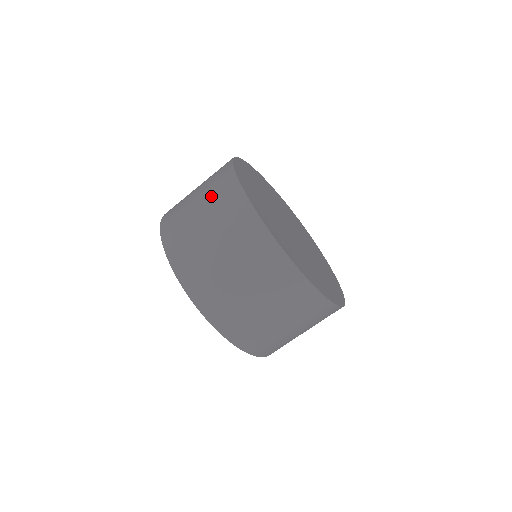
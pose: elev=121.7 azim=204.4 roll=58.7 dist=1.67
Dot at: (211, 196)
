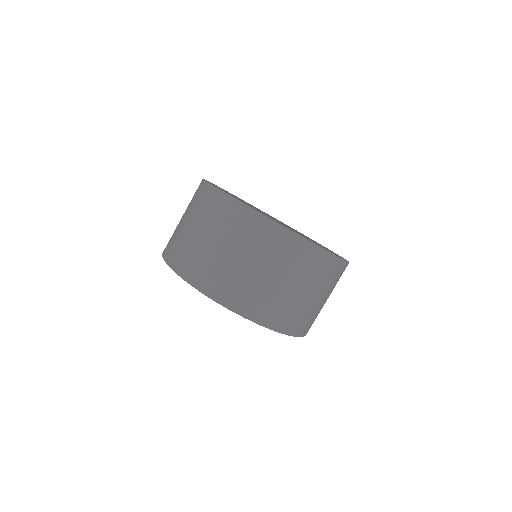
Dot at: (215, 223)
